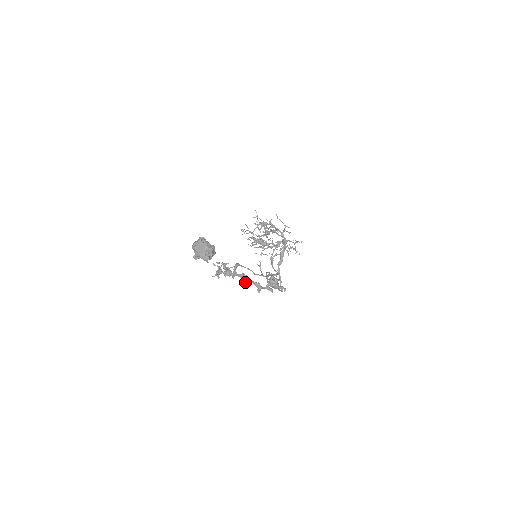
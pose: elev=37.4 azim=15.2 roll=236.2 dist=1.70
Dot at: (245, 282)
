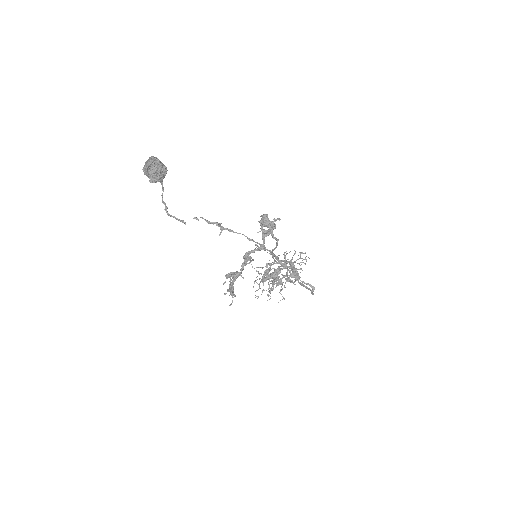
Dot at: (250, 261)
